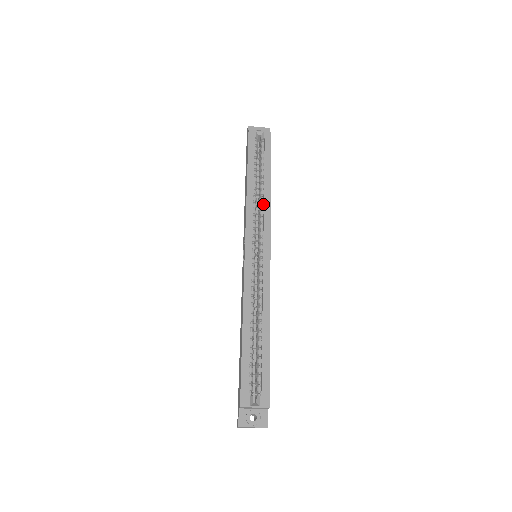
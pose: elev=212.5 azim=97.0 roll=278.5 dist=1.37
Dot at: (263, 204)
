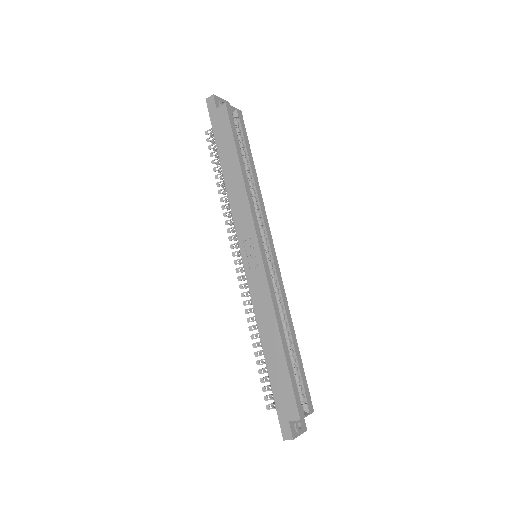
Dot at: (256, 198)
